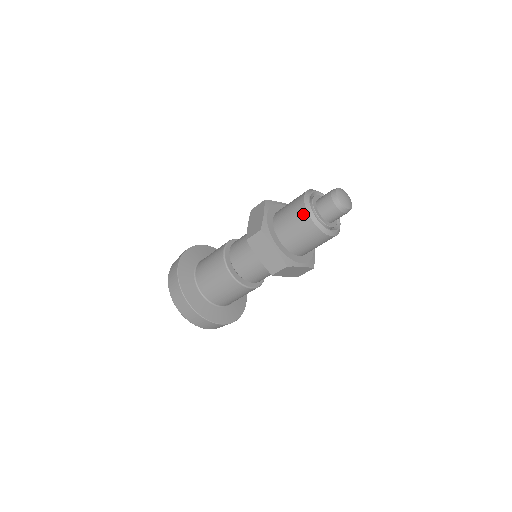
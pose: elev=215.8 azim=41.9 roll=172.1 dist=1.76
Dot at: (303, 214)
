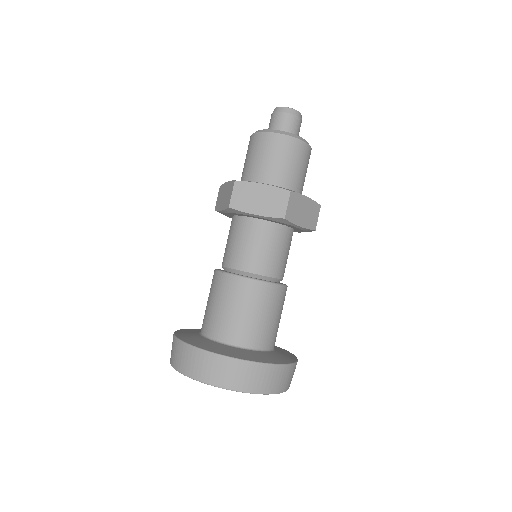
Dot at: (263, 138)
